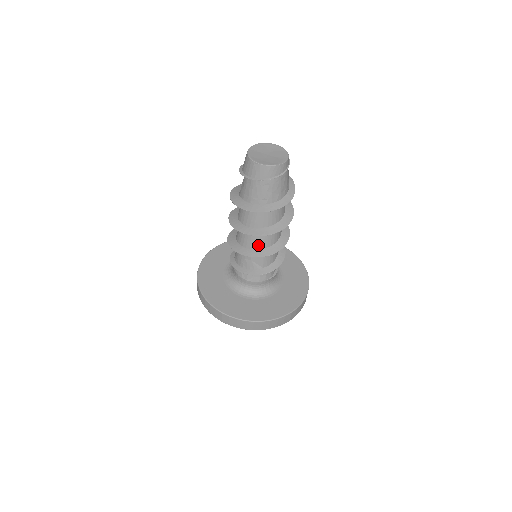
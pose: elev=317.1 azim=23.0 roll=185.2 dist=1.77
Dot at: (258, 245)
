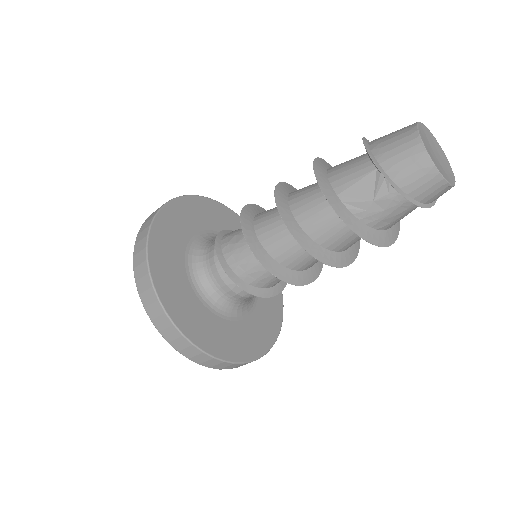
Dot at: occluded
